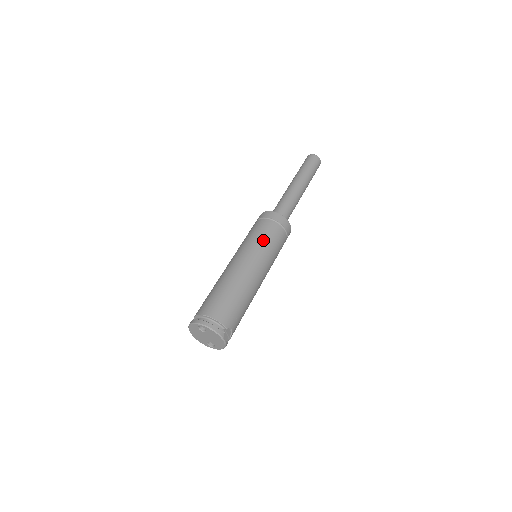
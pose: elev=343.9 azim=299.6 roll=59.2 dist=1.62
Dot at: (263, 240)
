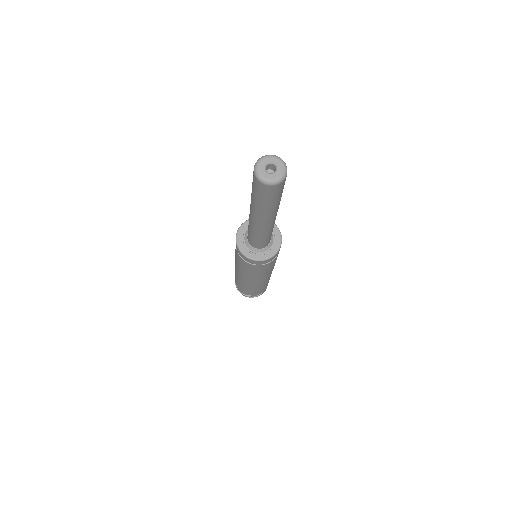
Dot at: (238, 263)
